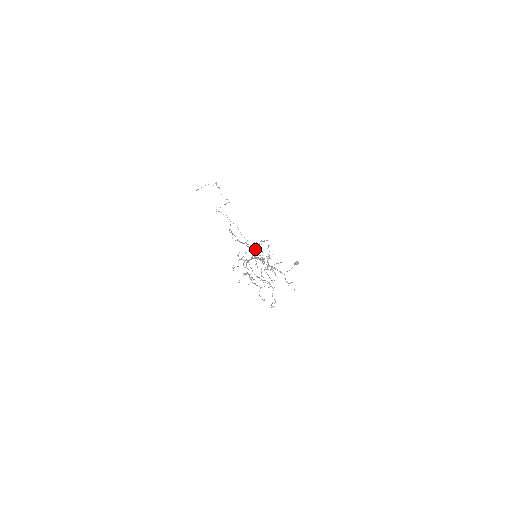
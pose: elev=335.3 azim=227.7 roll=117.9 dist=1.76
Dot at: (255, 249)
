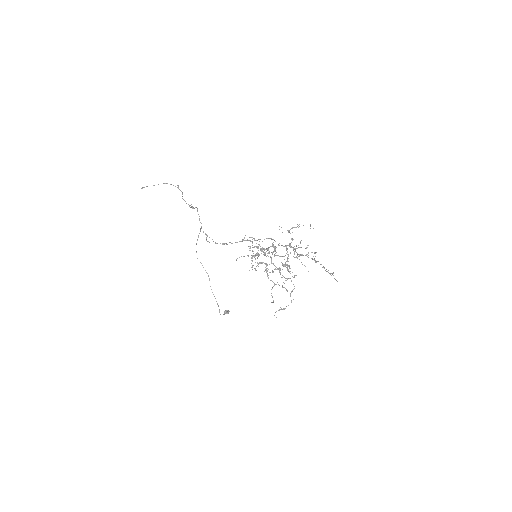
Dot at: occluded
